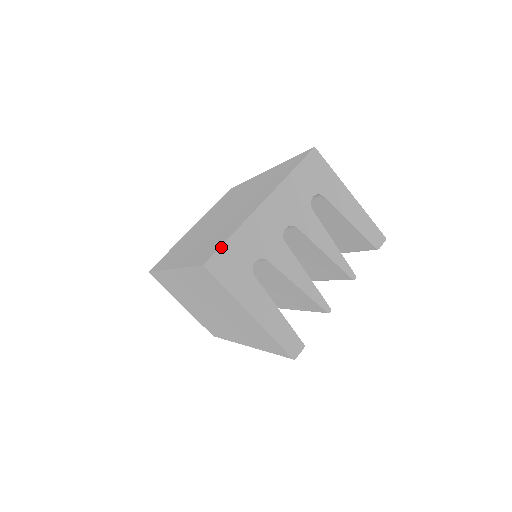
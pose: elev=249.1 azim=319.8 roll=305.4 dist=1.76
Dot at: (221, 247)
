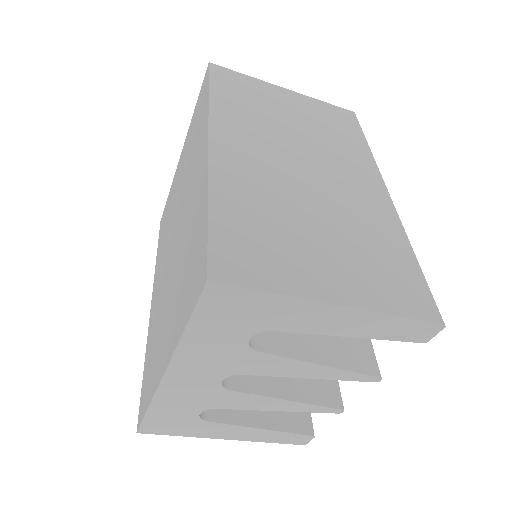
Dot at: (144, 419)
